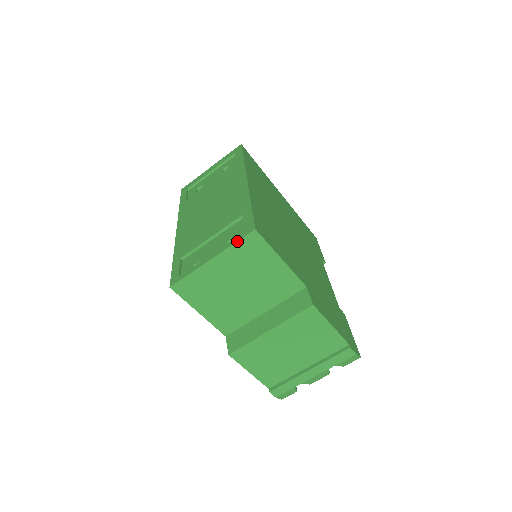
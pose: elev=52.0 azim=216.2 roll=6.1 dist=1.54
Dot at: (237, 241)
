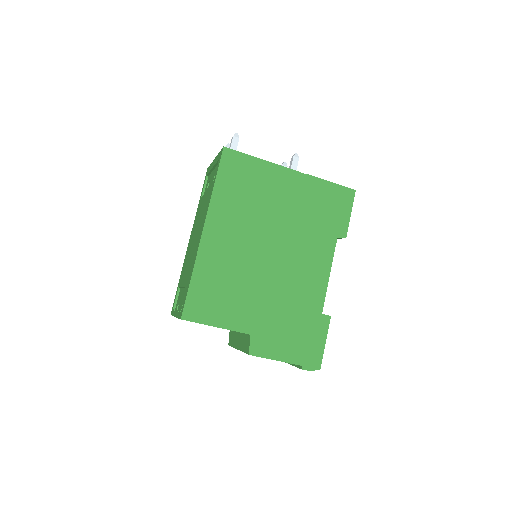
Dot at: (178, 318)
